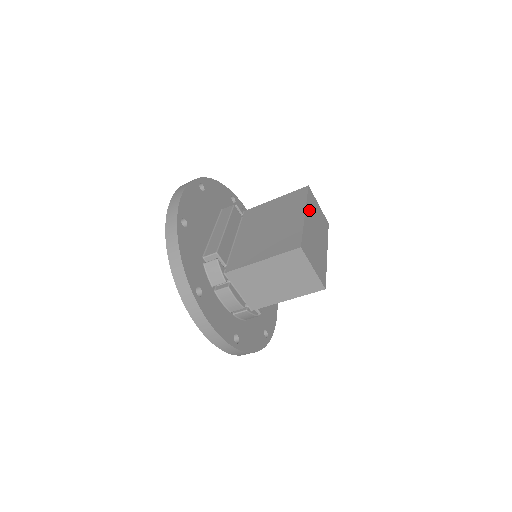
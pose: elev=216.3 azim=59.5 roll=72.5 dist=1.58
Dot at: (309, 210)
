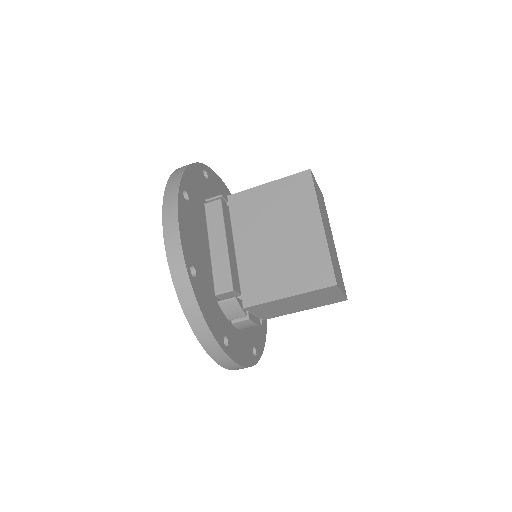
Dot at: (321, 210)
